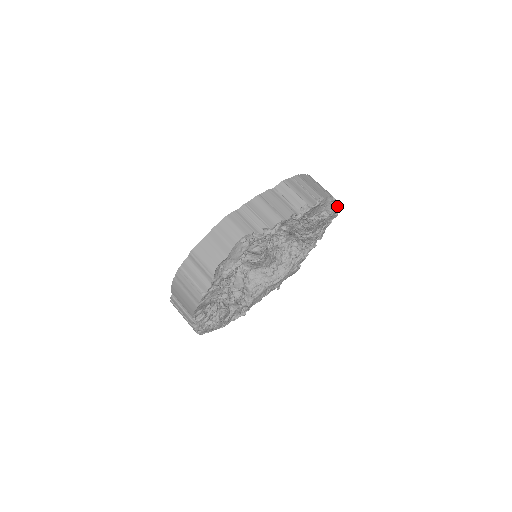
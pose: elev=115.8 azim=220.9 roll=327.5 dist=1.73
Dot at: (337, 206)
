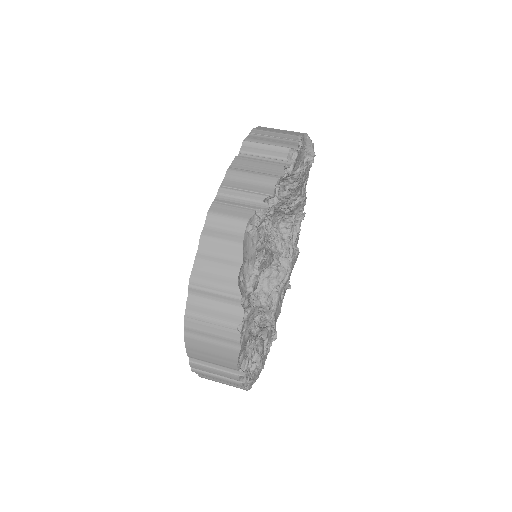
Dot at: (313, 146)
